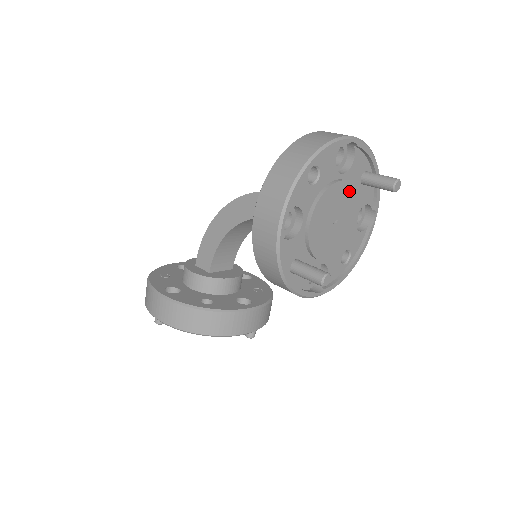
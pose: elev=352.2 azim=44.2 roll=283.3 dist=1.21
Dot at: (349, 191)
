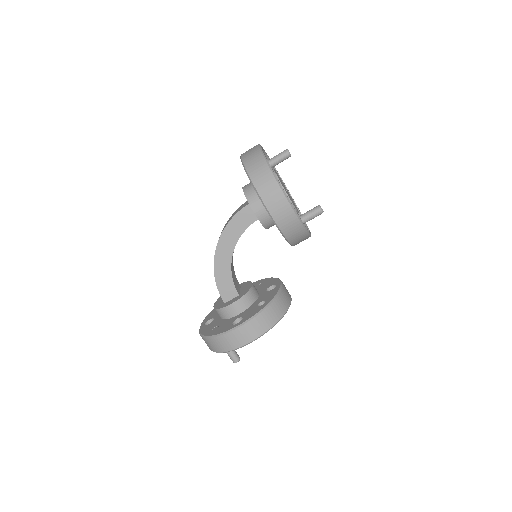
Dot at: (276, 172)
